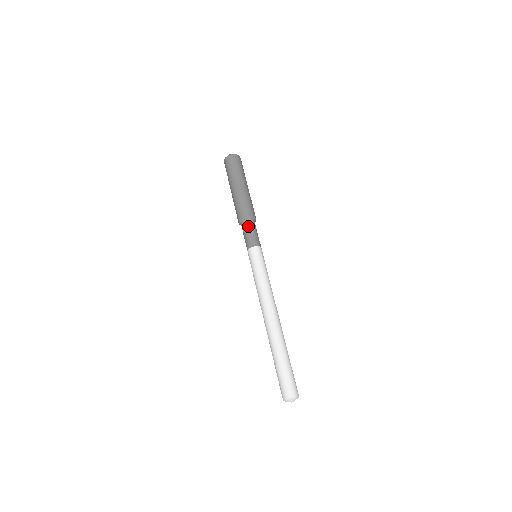
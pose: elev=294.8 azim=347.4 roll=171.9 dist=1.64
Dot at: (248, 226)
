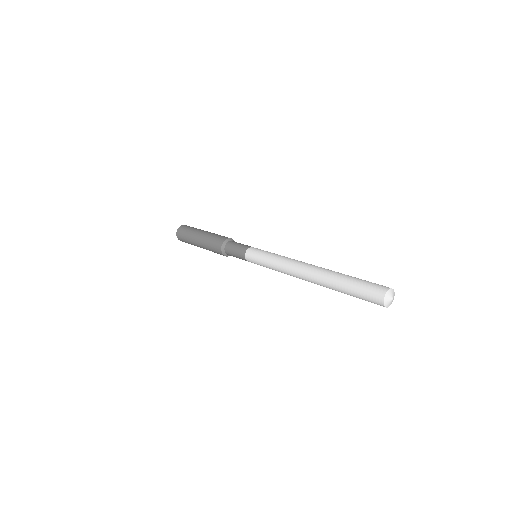
Dot at: (229, 247)
